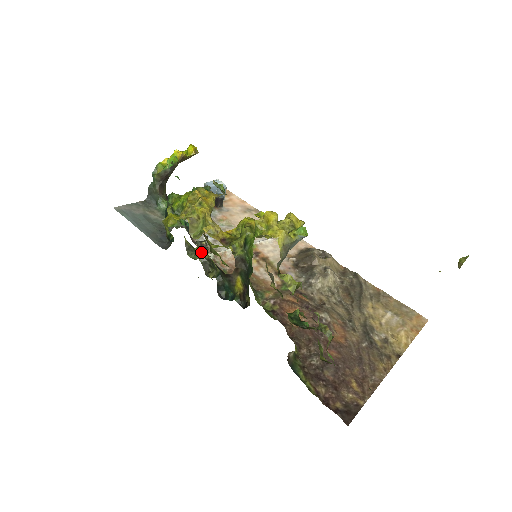
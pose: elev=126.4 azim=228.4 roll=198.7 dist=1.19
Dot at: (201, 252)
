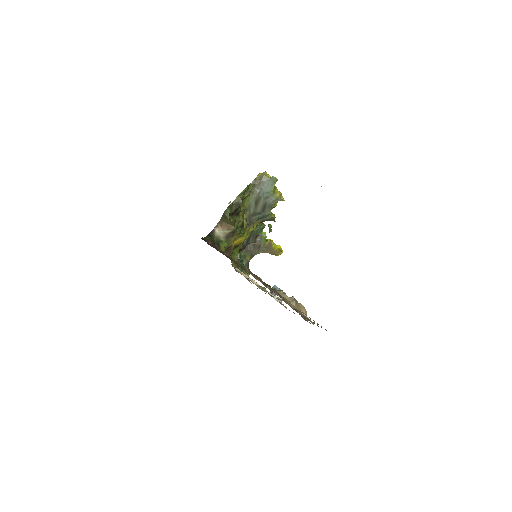
Dot at: occluded
